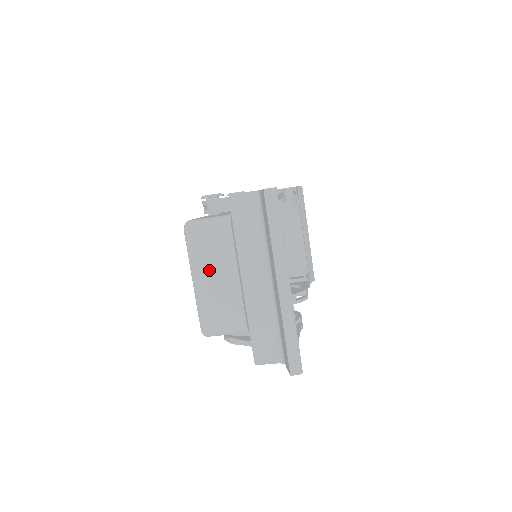
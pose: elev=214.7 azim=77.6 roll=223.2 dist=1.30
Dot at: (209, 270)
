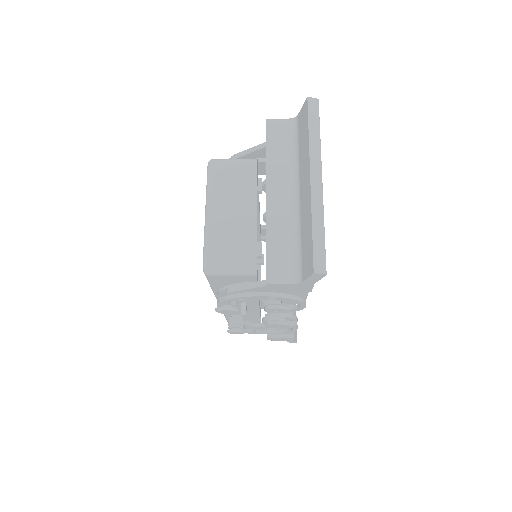
Dot at: (226, 201)
